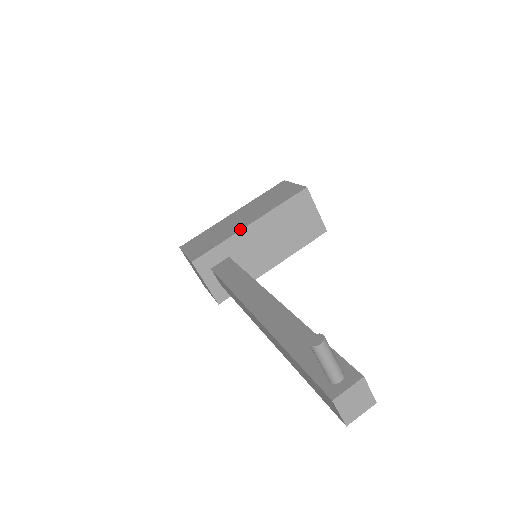
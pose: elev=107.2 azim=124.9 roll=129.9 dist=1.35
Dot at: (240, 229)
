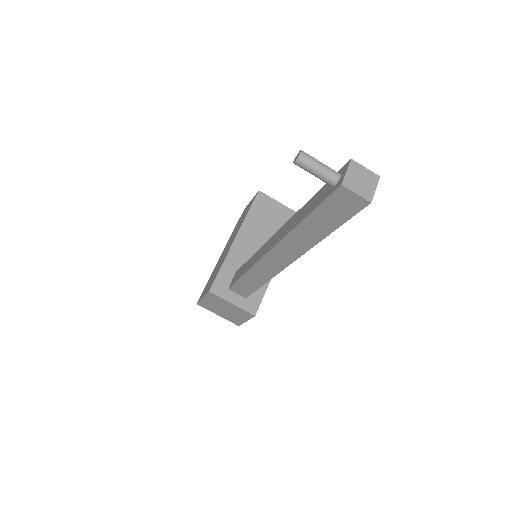
Dot at: (230, 246)
